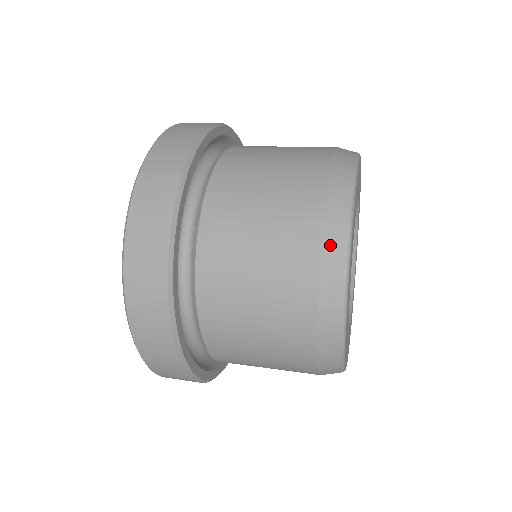
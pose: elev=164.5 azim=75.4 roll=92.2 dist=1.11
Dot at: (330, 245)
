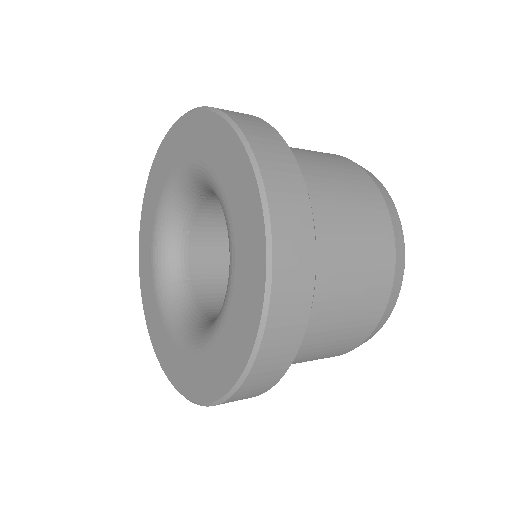
Dot at: occluded
